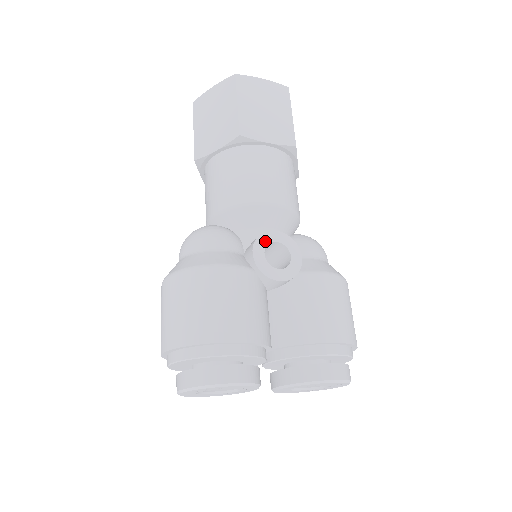
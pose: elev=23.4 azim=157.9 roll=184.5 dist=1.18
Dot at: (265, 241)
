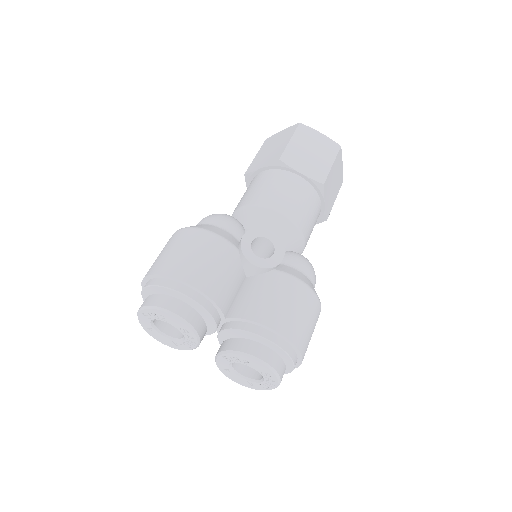
Dot at: (258, 234)
